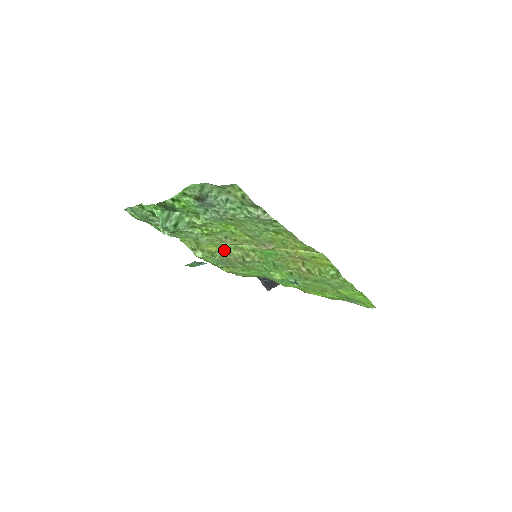
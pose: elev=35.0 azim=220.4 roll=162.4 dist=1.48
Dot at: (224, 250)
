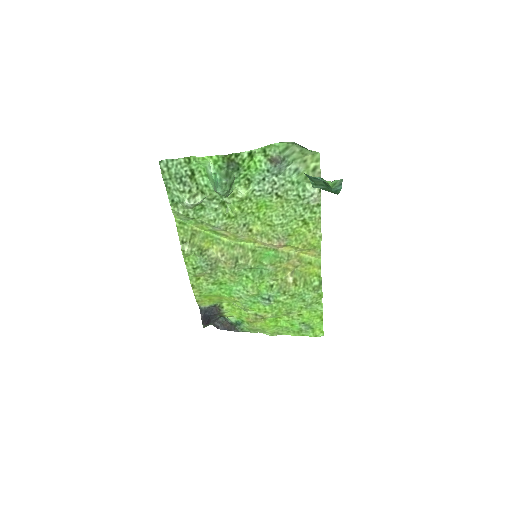
Dot at: (218, 248)
